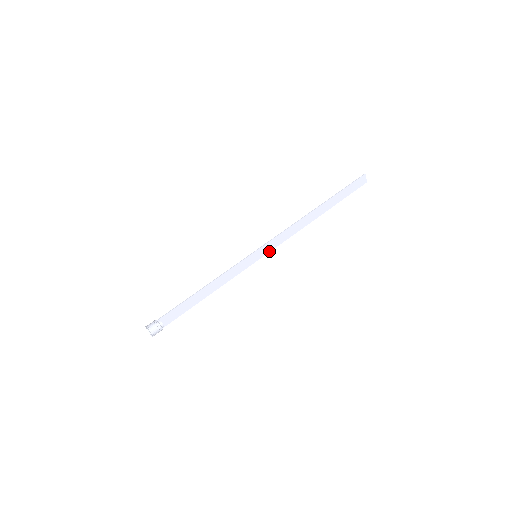
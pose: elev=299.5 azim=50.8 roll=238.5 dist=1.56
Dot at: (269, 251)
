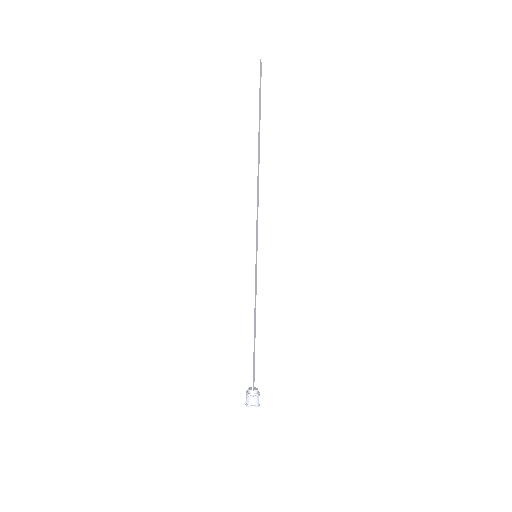
Dot at: (257, 238)
